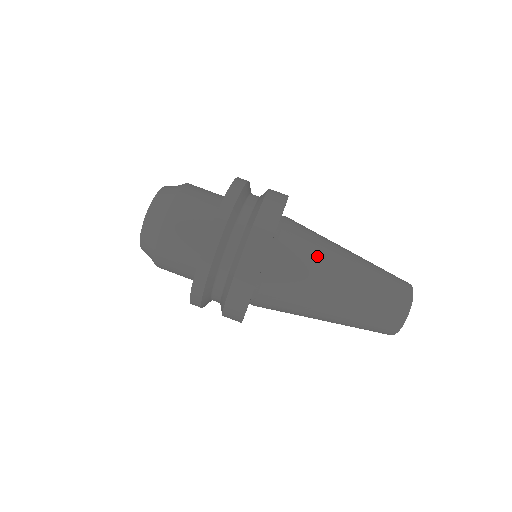
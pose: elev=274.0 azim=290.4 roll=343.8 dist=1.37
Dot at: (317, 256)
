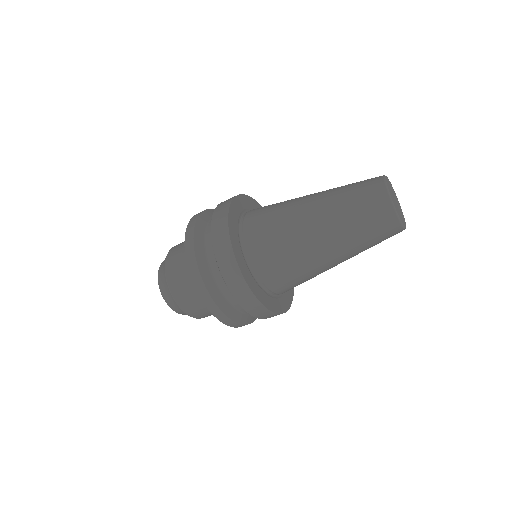
Dot at: (311, 277)
